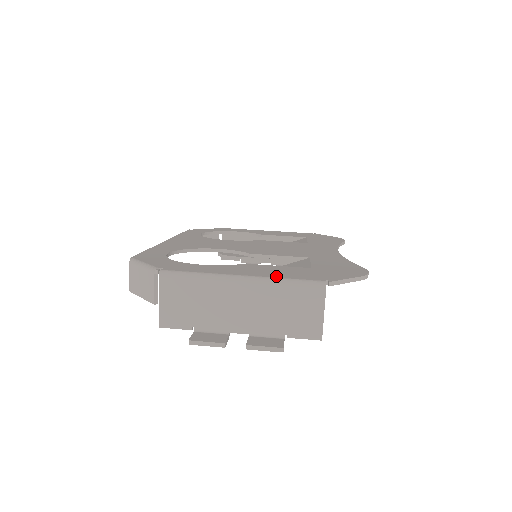
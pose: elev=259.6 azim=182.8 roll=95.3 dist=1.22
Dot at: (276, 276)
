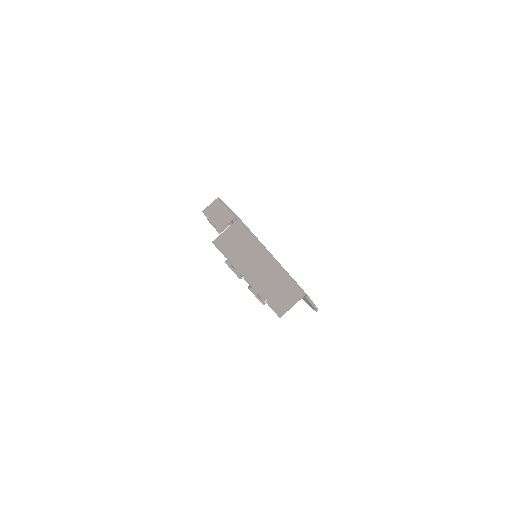
Dot at: (286, 271)
